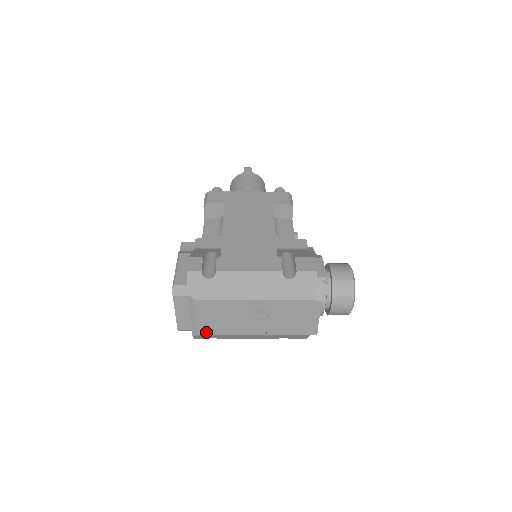
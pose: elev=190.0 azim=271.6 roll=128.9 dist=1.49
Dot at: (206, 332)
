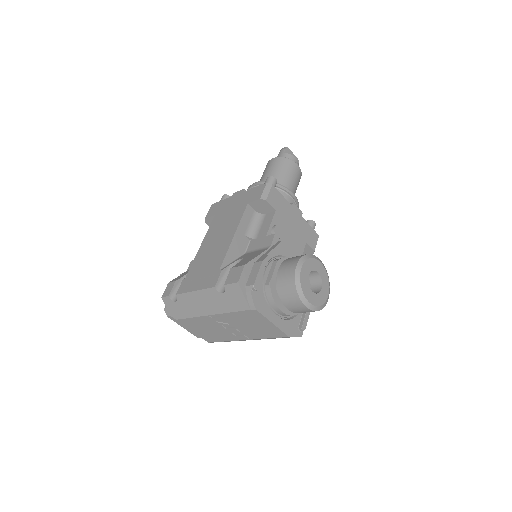
Dot at: (210, 340)
